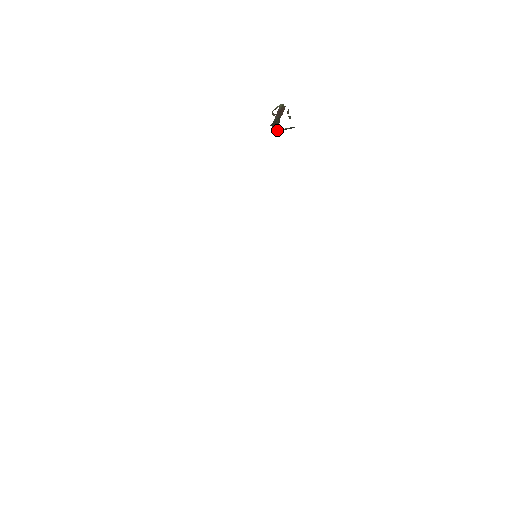
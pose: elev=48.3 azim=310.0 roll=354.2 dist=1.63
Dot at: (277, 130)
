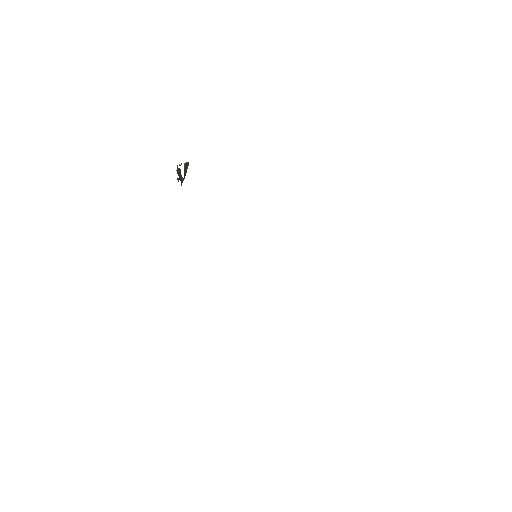
Dot at: (183, 180)
